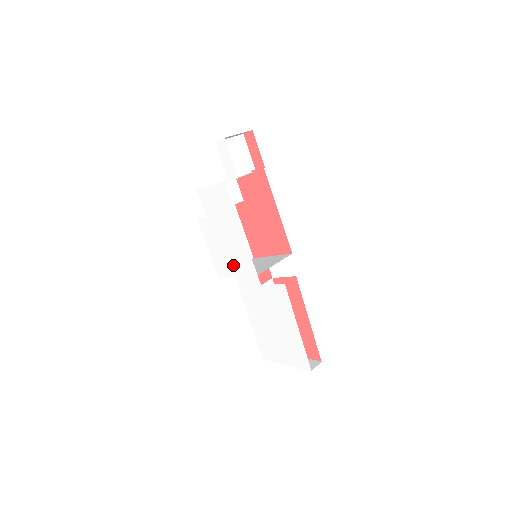
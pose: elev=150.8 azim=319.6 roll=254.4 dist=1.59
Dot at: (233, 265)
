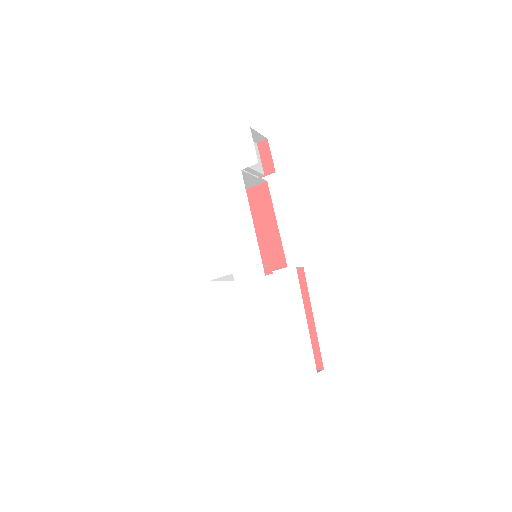
Dot at: (233, 260)
